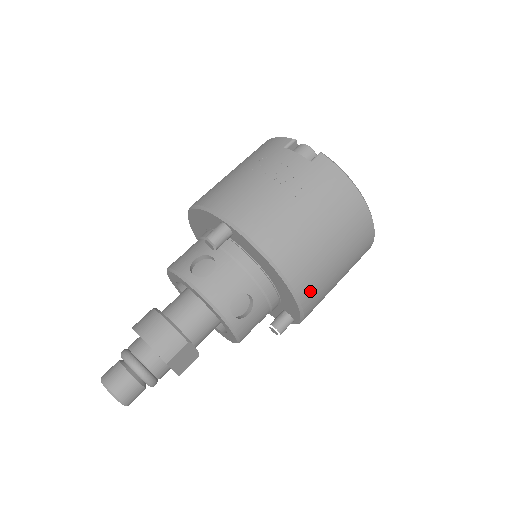
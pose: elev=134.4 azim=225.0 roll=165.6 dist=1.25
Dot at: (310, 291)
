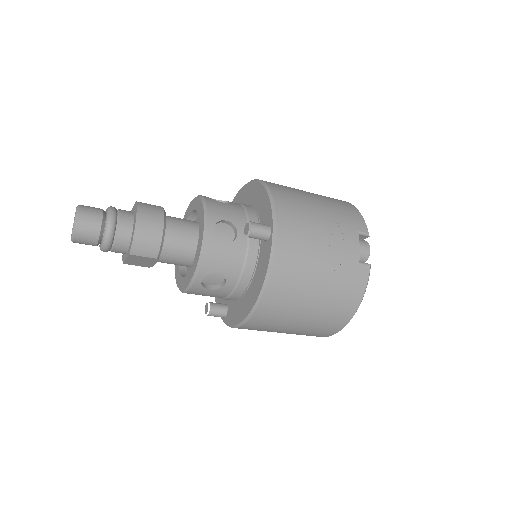
Dot at: (258, 324)
